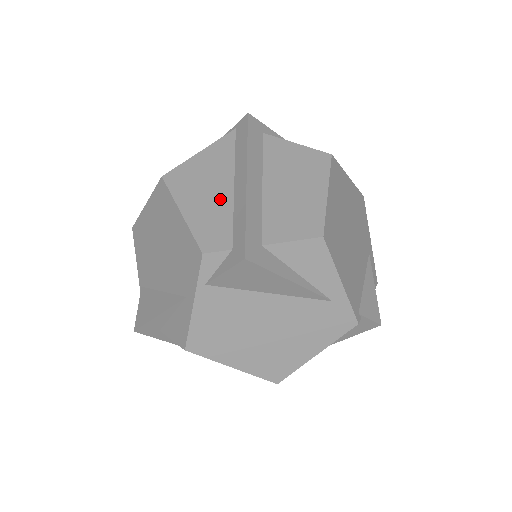
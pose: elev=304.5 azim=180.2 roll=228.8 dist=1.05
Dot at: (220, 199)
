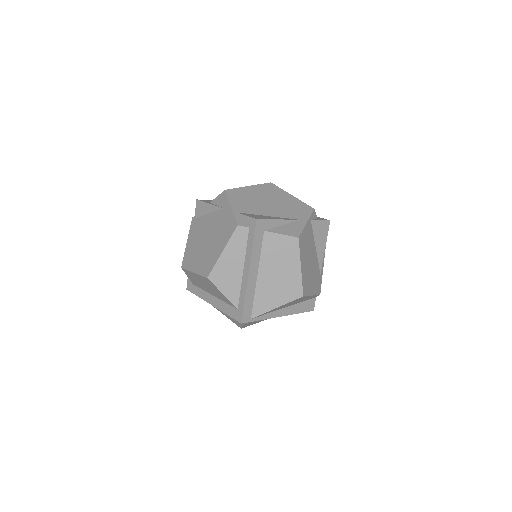
Dot at: occluded
